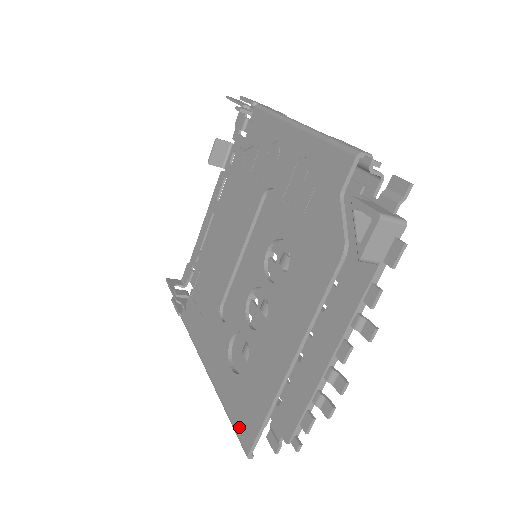
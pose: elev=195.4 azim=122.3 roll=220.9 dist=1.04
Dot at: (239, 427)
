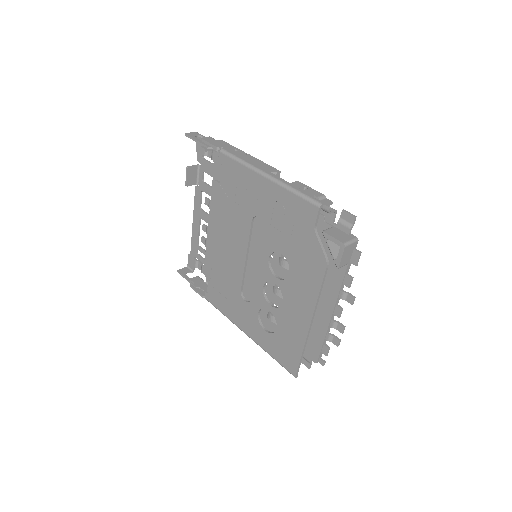
Dot at: (284, 363)
